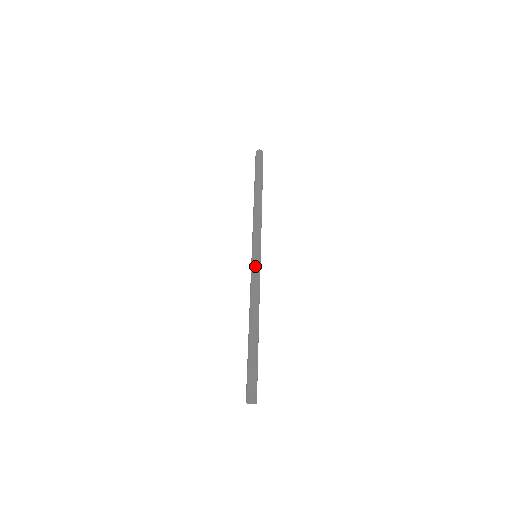
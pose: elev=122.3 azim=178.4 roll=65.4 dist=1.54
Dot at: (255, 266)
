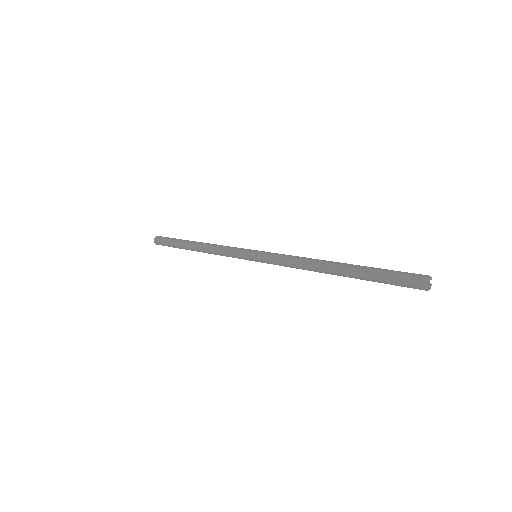
Dot at: (270, 252)
